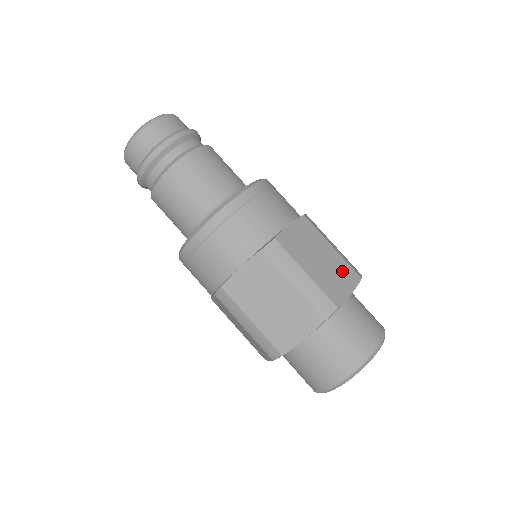
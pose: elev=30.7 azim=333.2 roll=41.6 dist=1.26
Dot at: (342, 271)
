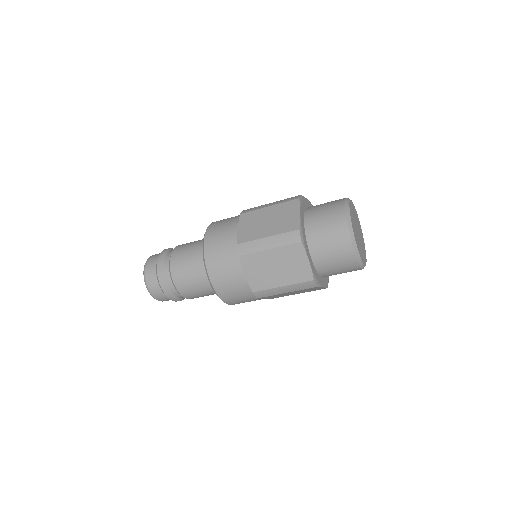
Dot at: (285, 210)
